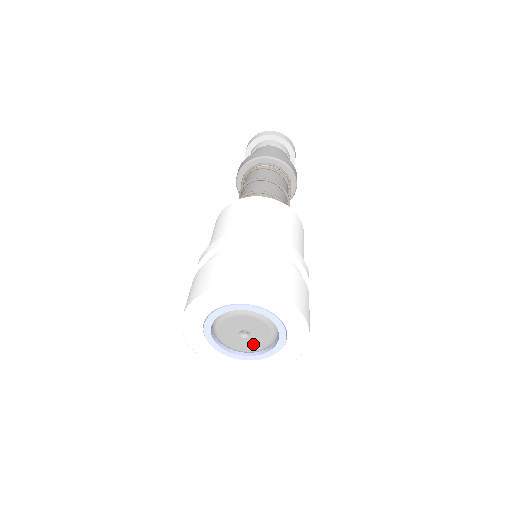
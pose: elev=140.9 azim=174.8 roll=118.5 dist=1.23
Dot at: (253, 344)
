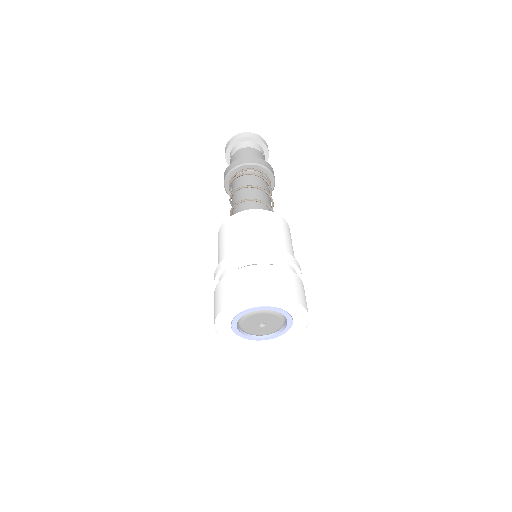
Dot at: (269, 329)
